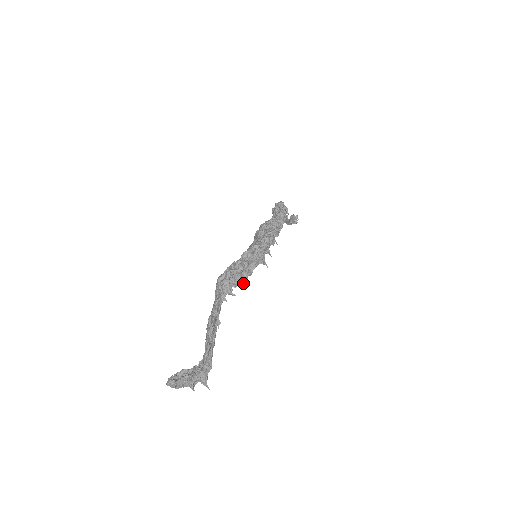
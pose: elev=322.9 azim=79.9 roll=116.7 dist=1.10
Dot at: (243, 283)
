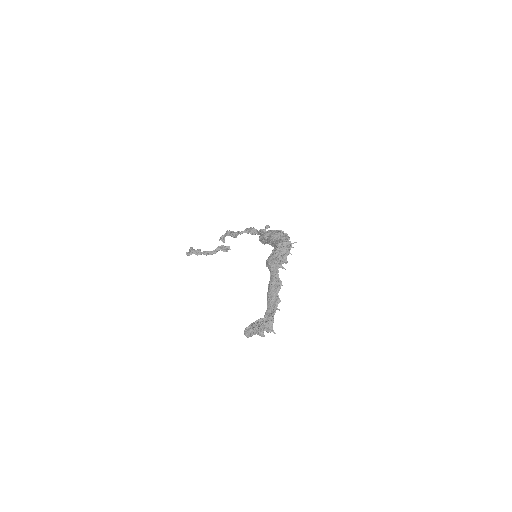
Dot at: occluded
